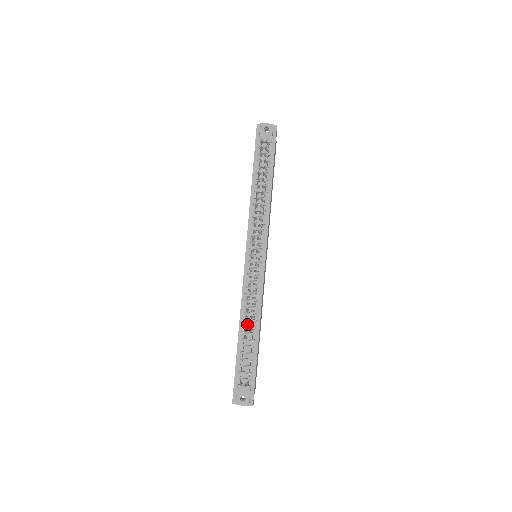
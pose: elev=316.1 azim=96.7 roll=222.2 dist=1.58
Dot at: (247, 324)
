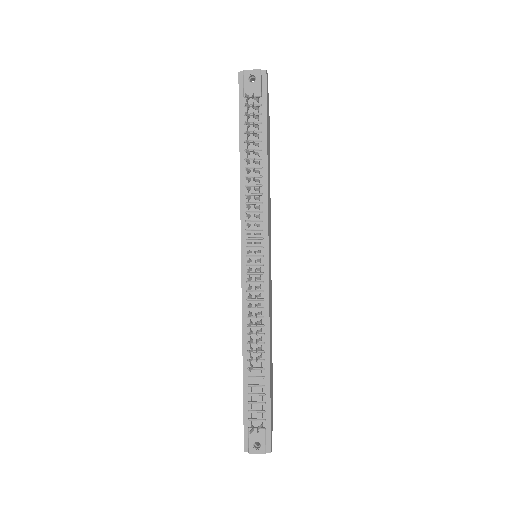
Dot at: (252, 350)
